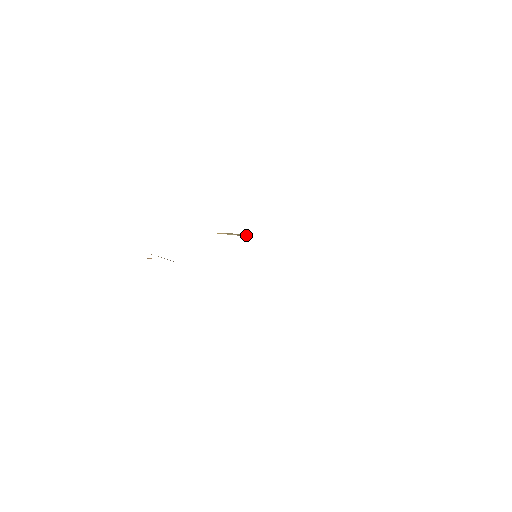
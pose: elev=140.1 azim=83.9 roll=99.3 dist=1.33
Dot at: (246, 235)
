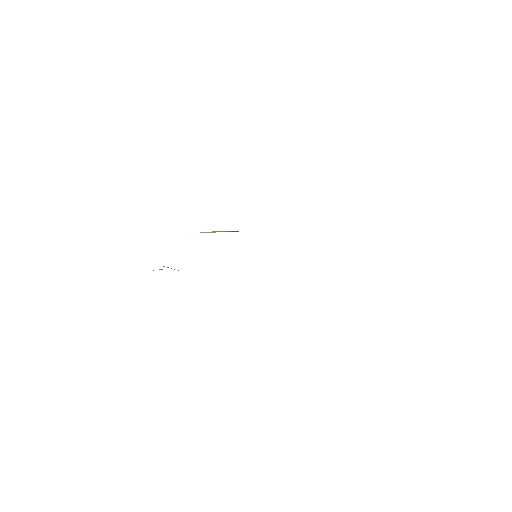
Dot at: (235, 231)
